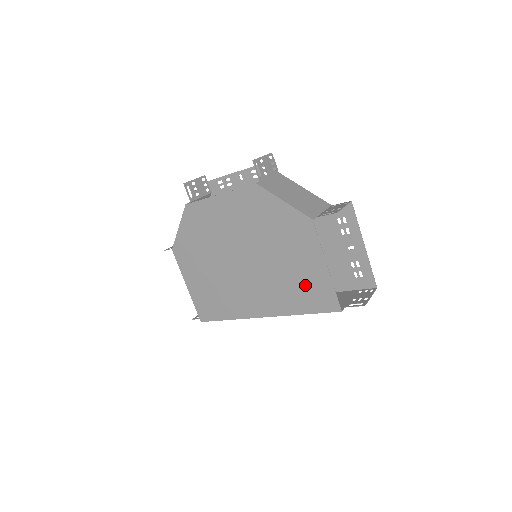
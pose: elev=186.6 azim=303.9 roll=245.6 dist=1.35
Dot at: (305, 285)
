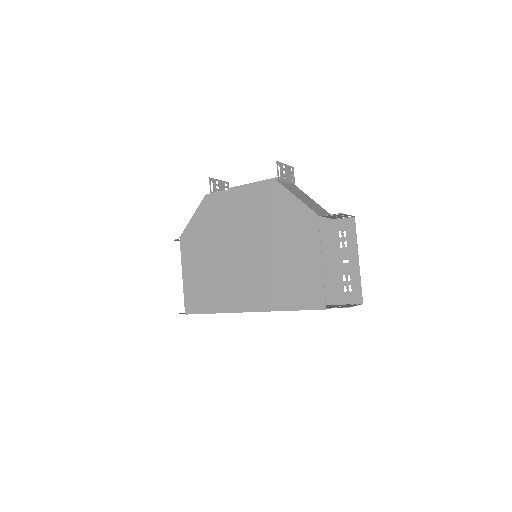
Dot at: (297, 280)
